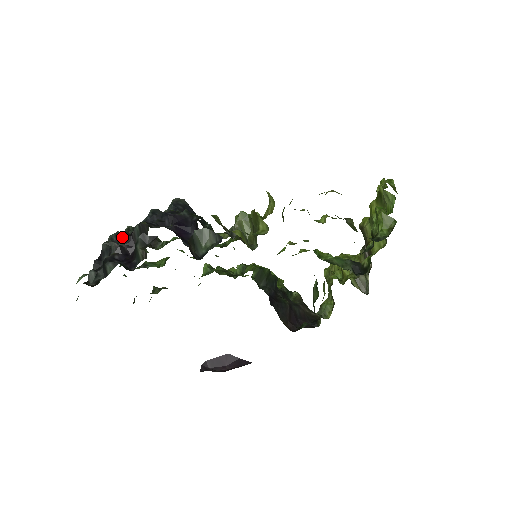
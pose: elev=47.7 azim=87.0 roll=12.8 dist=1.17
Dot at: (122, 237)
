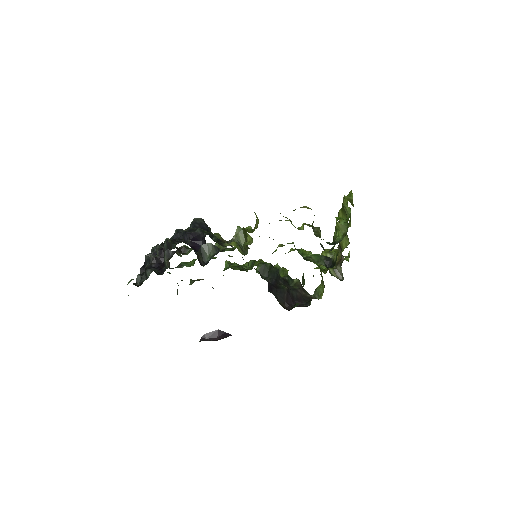
Dot at: (157, 251)
